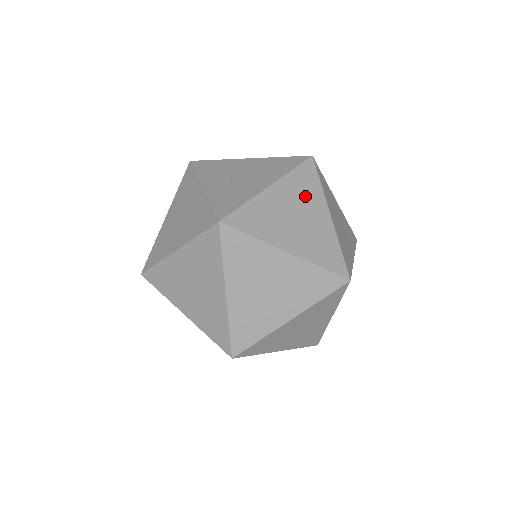
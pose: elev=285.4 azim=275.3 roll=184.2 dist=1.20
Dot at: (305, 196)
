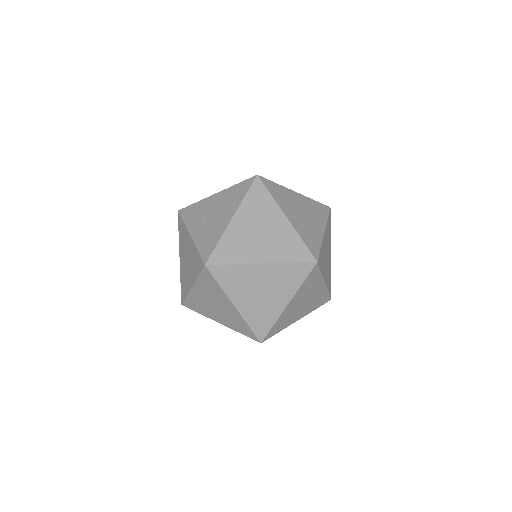
Dot at: (261, 212)
